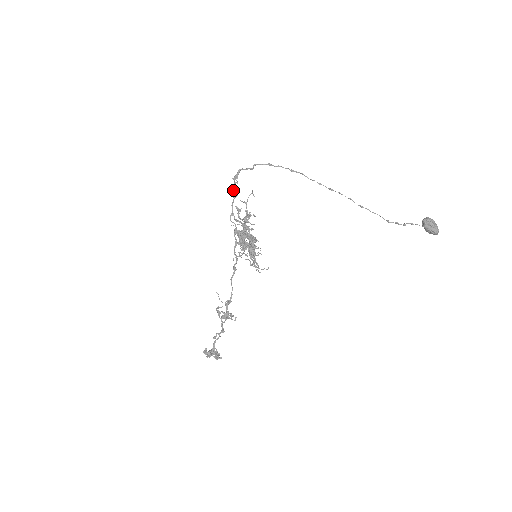
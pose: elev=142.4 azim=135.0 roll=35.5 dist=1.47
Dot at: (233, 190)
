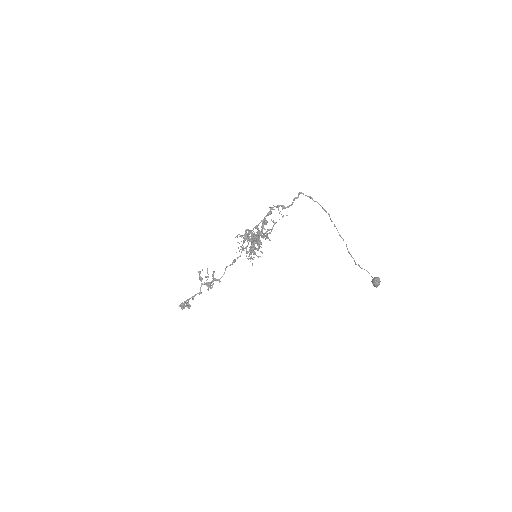
Dot at: (270, 209)
